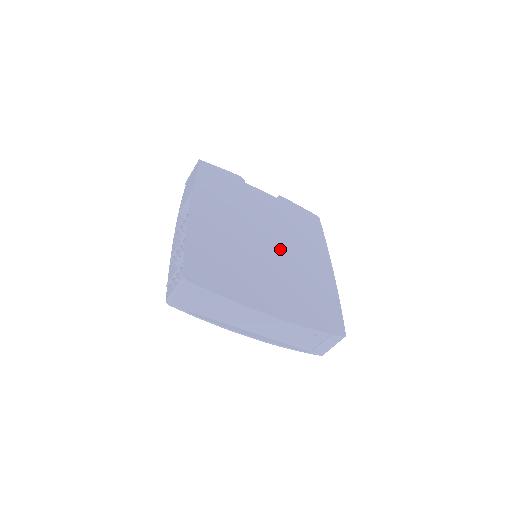
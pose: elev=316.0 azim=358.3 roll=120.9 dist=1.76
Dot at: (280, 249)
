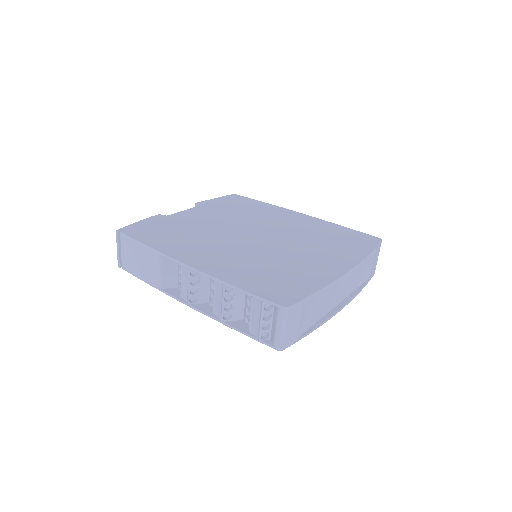
Dot at: (267, 231)
